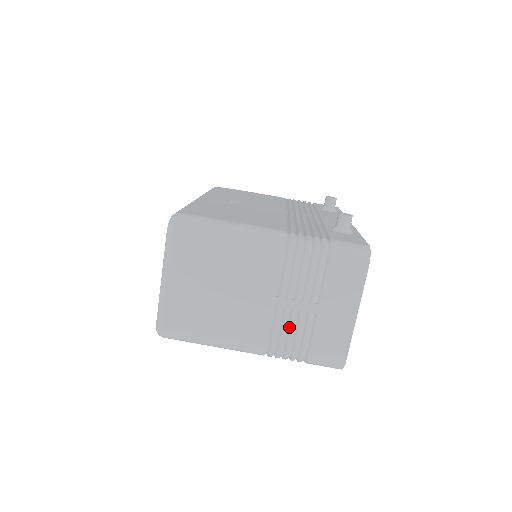
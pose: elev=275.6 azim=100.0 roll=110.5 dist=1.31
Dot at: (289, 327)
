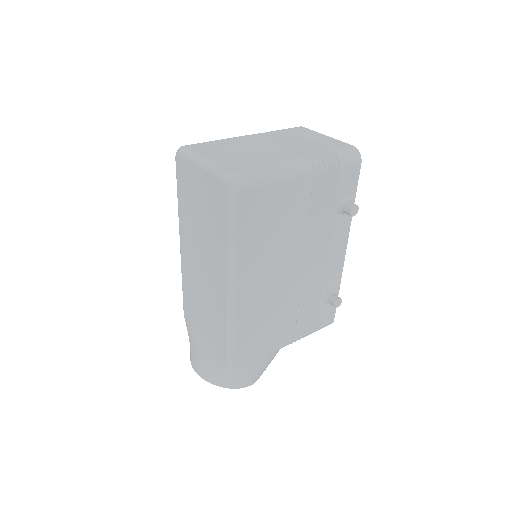
Dot at: (303, 148)
